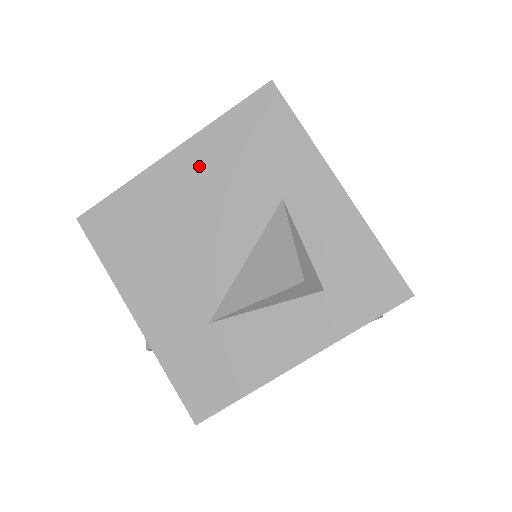
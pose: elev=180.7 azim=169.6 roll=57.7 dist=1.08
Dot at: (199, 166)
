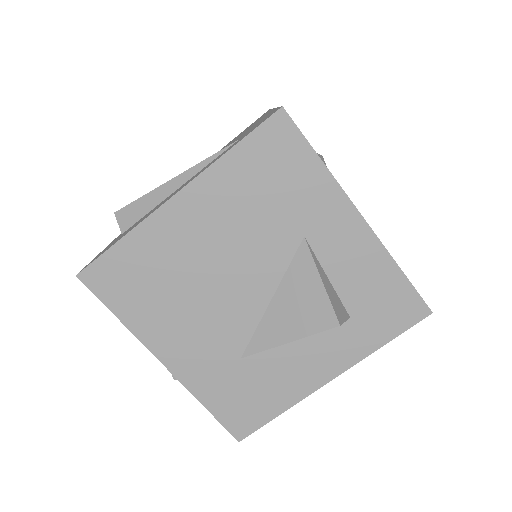
Dot at: (209, 209)
